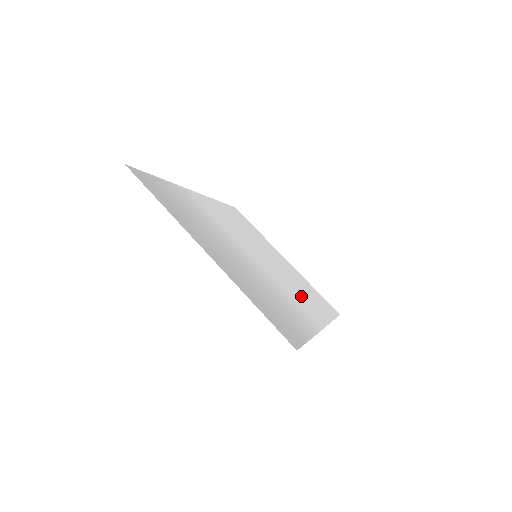
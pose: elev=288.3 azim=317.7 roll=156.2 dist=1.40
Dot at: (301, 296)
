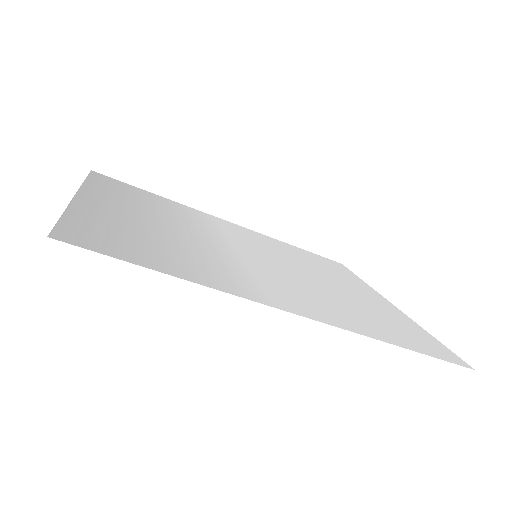
Dot at: (315, 299)
